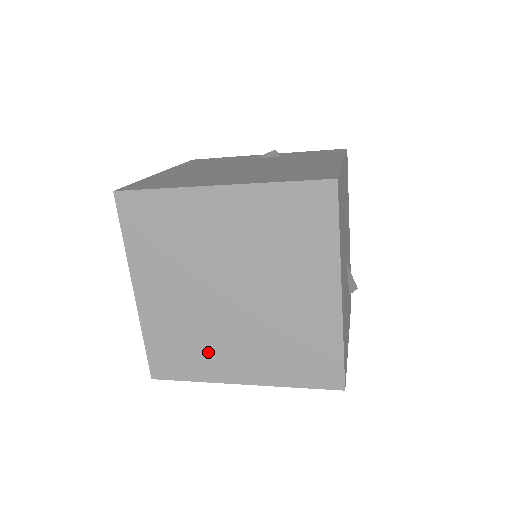
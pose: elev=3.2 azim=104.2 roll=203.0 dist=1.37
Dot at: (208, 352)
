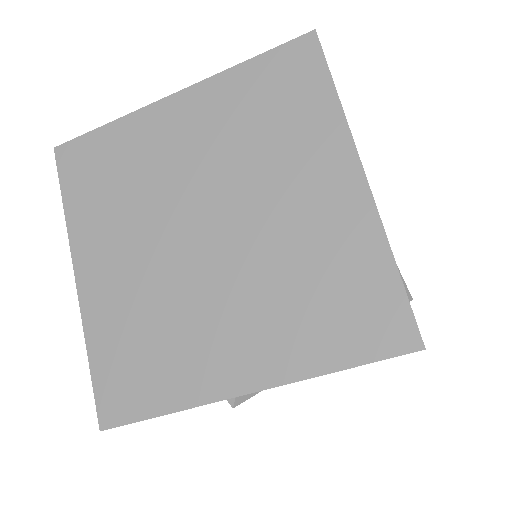
Dot at: (184, 346)
